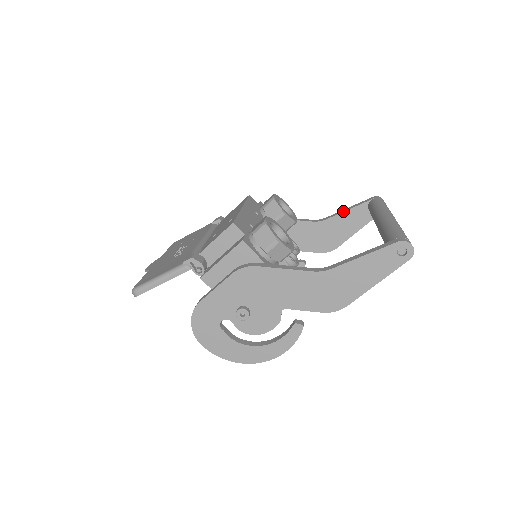
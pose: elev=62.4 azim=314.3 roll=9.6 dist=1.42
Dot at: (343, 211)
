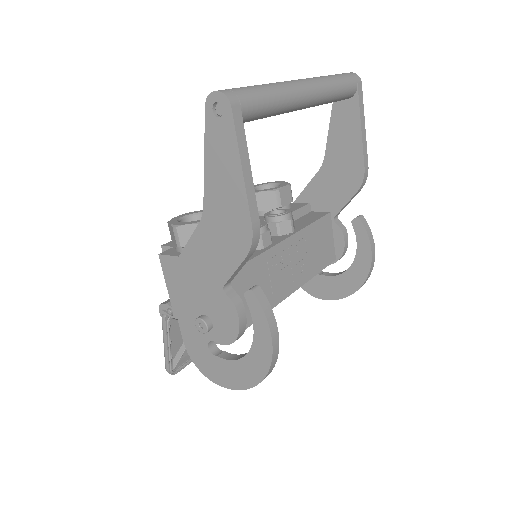
Dot at: (328, 130)
